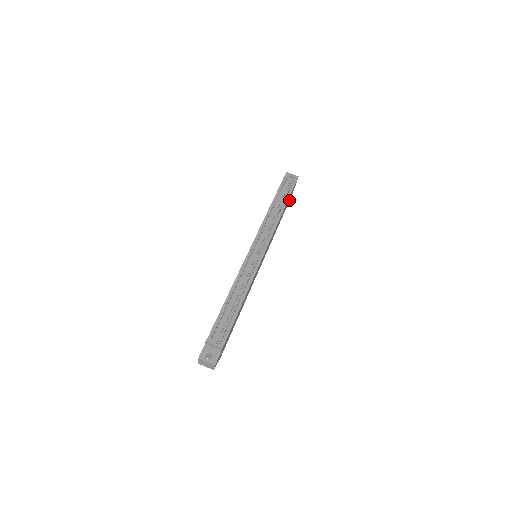
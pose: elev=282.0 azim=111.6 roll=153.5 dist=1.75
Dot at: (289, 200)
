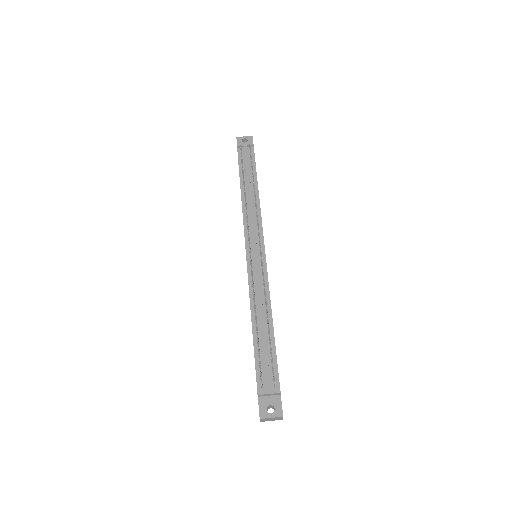
Dot at: occluded
